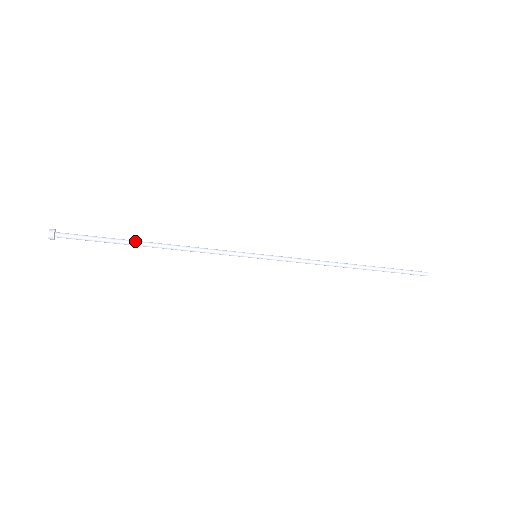
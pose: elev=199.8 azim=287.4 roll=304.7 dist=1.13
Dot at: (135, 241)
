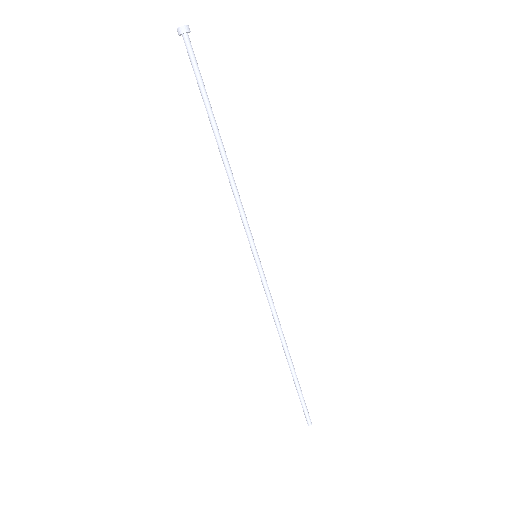
Dot at: (216, 125)
